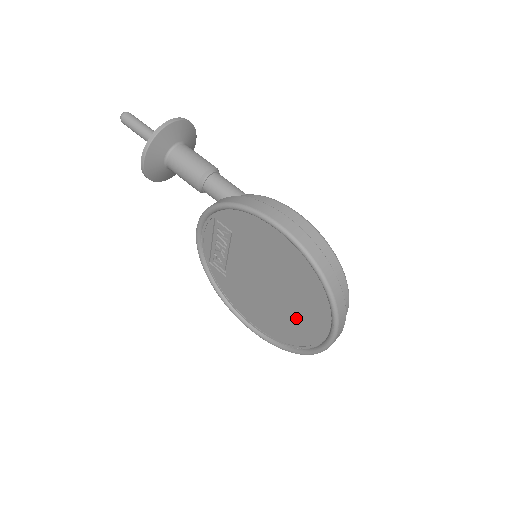
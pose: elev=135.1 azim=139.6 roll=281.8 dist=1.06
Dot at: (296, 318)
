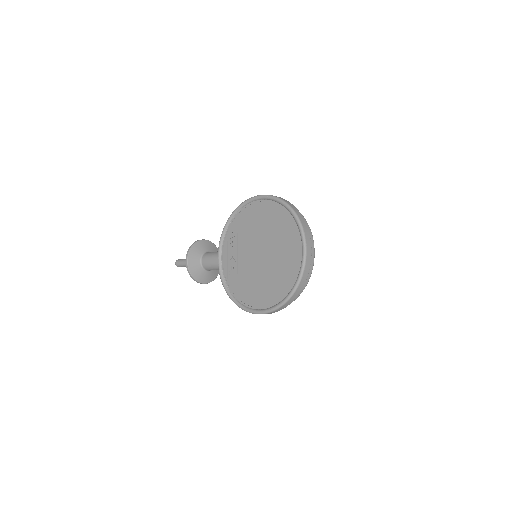
Dot at: (283, 259)
